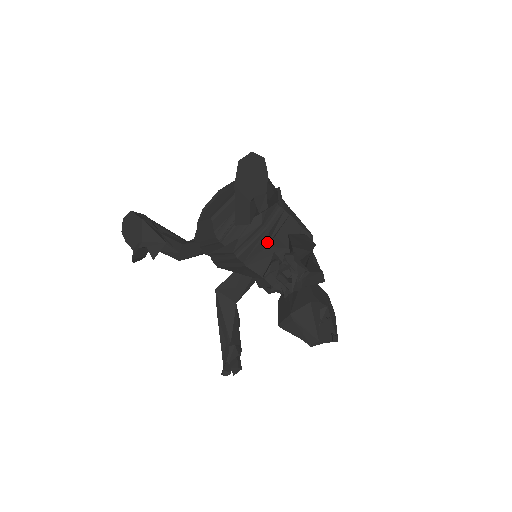
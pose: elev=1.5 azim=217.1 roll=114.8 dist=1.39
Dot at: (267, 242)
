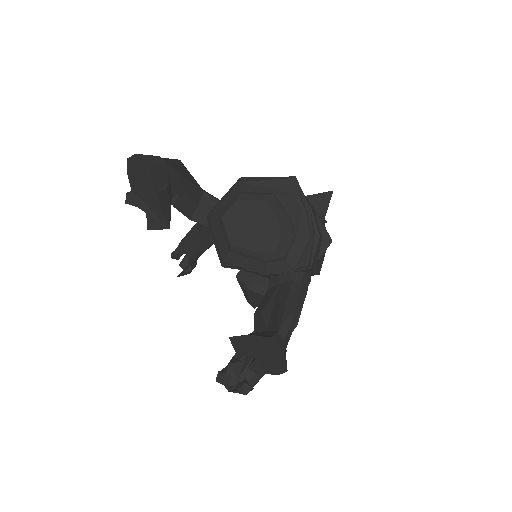
Dot at: occluded
